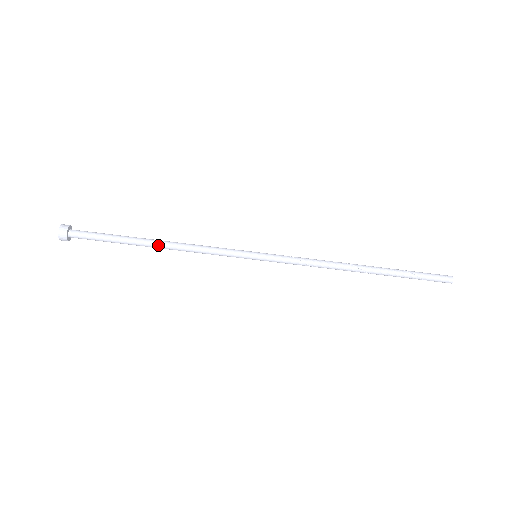
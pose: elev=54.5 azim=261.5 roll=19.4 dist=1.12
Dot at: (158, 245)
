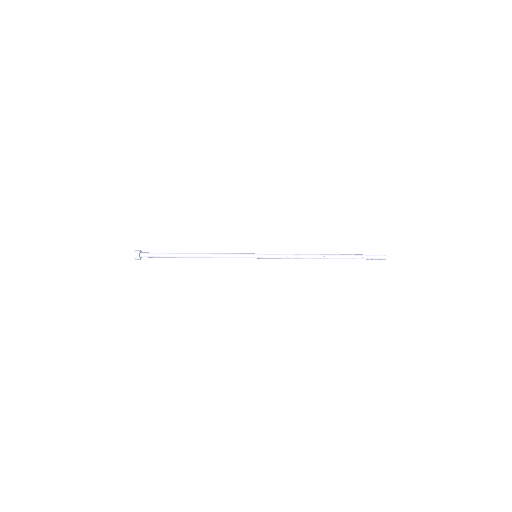
Dot at: (194, 255)
